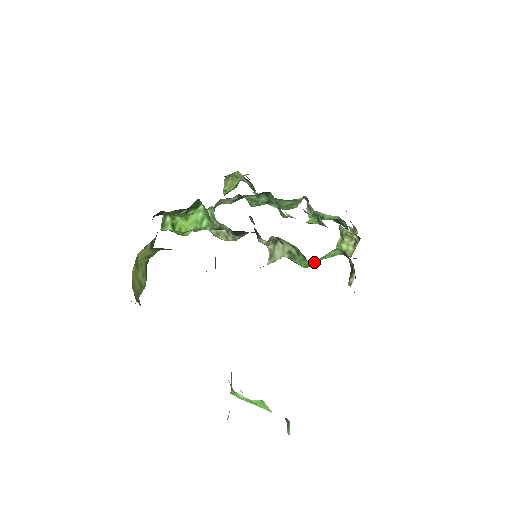
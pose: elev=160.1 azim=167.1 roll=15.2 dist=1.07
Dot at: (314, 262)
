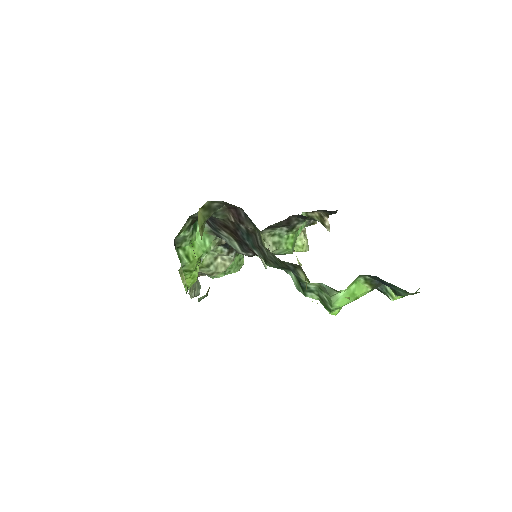
Dot at: (297, 219)
